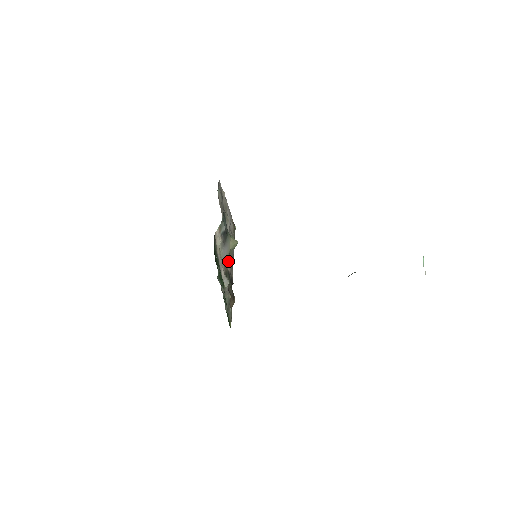
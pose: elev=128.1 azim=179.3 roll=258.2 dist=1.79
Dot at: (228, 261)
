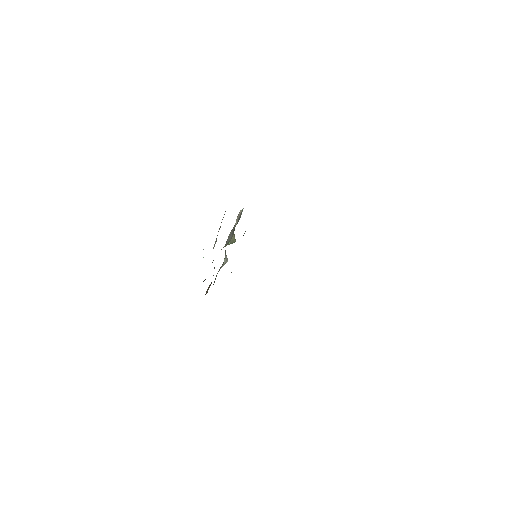
Dot at: occluded
